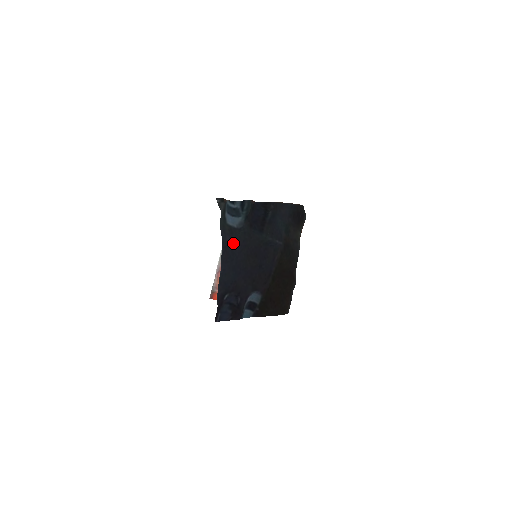
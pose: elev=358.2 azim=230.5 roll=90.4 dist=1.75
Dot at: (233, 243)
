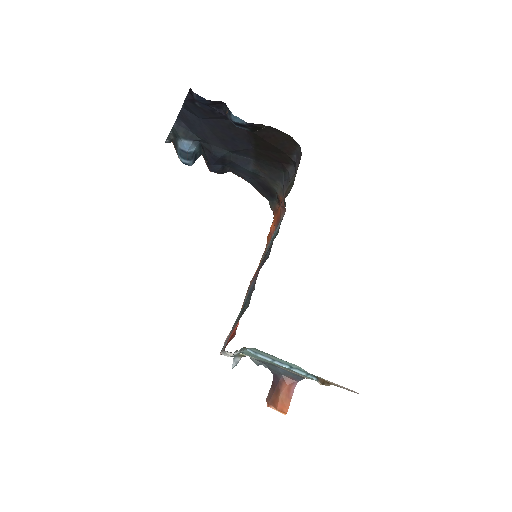
Dot at: (191, 129)
